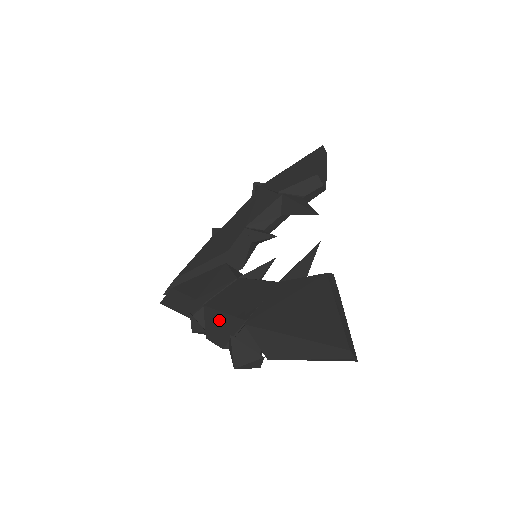
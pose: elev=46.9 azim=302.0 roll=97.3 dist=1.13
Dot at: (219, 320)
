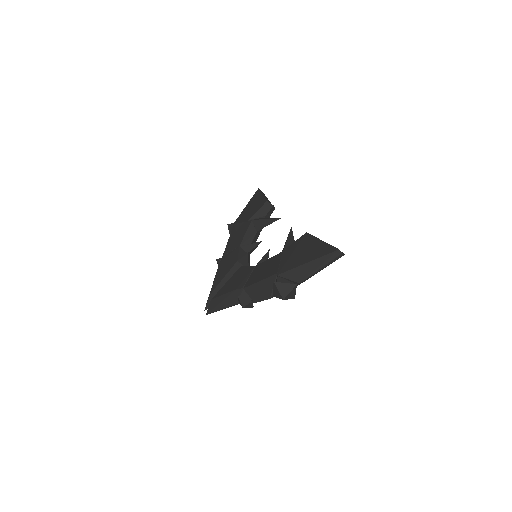
Dot at: (259, 287)
